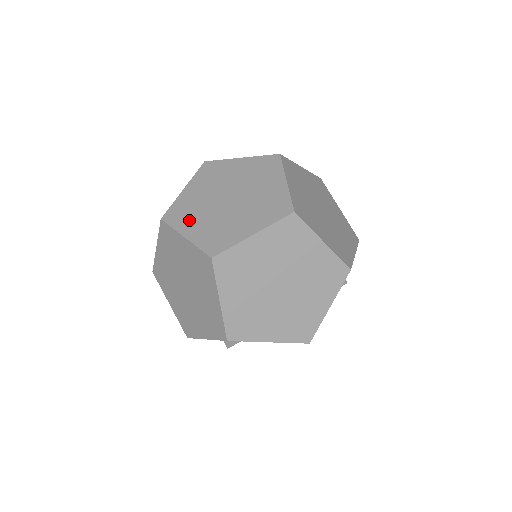
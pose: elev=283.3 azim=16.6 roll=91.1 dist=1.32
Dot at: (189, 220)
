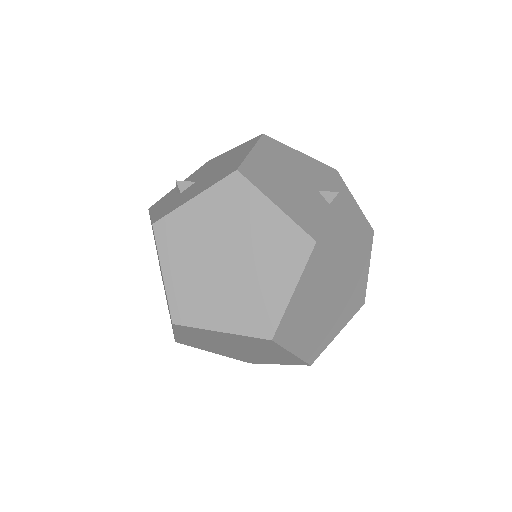
Dot at: (177, 254)
